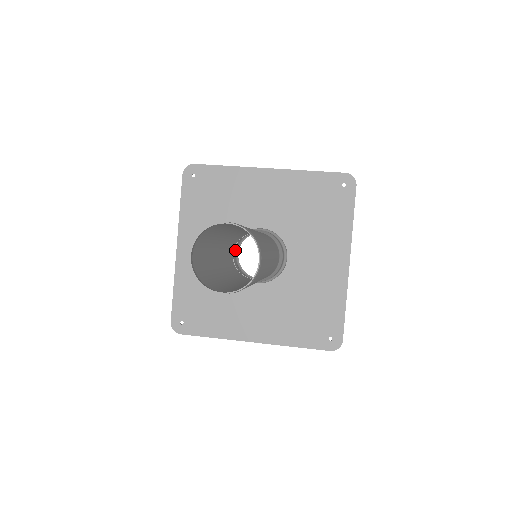
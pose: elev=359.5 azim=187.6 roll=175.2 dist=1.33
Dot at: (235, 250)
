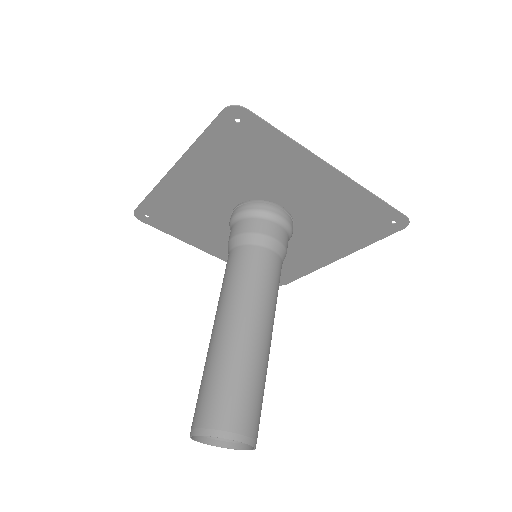
Dot at: (239, 224)
